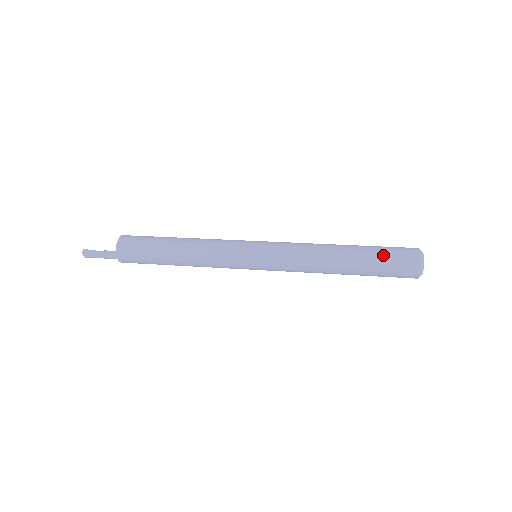
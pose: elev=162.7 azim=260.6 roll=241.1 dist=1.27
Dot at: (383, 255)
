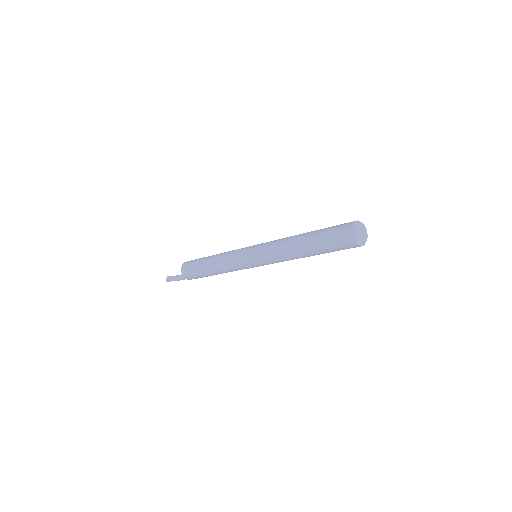
Dot at: occluded
